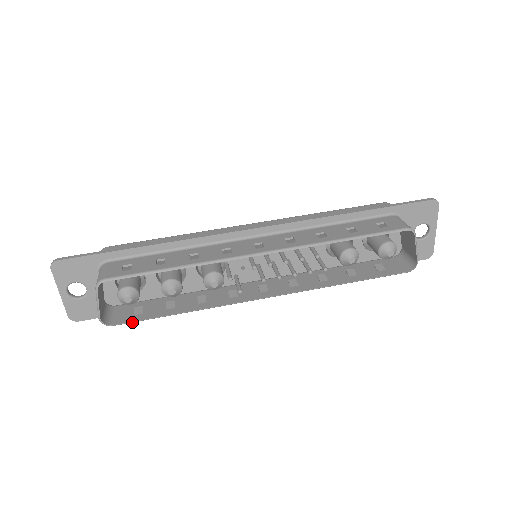
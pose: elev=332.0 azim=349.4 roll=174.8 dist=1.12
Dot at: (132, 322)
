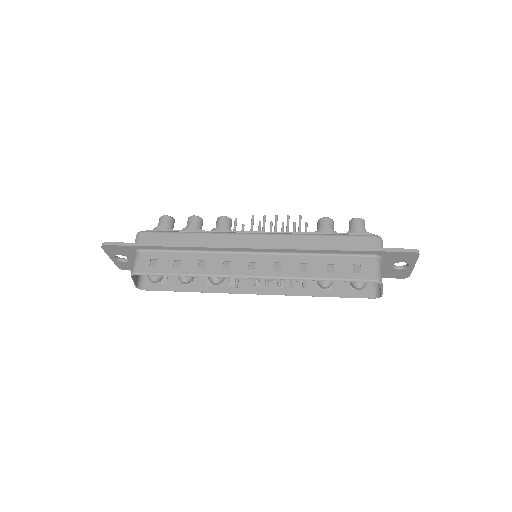
Dot at: (158, 290)
